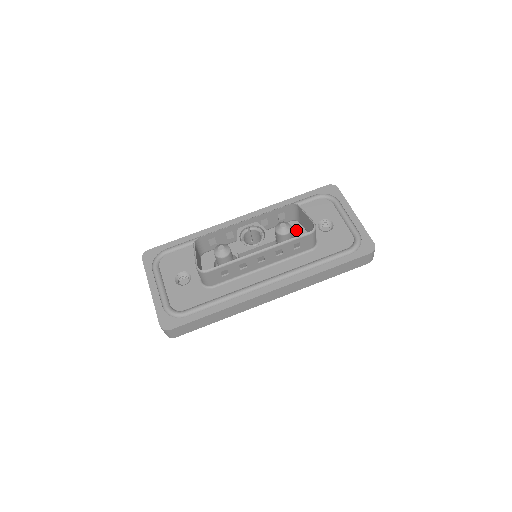
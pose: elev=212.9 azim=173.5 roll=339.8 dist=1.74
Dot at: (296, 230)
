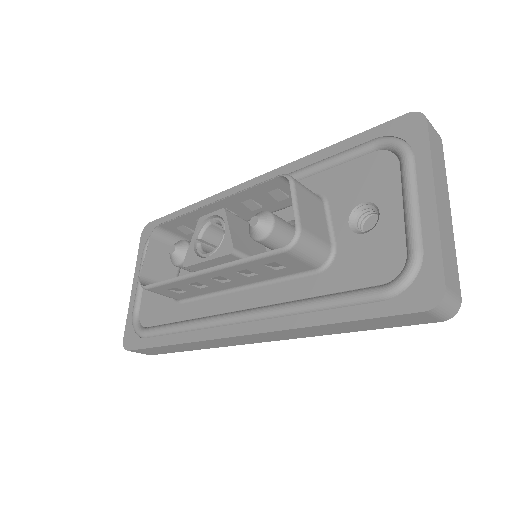
Dot at: occluded
